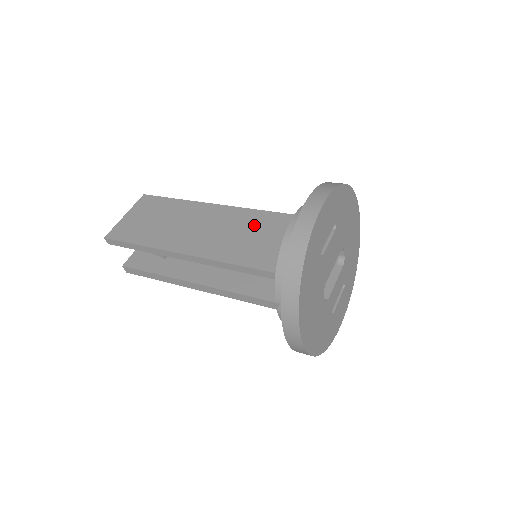
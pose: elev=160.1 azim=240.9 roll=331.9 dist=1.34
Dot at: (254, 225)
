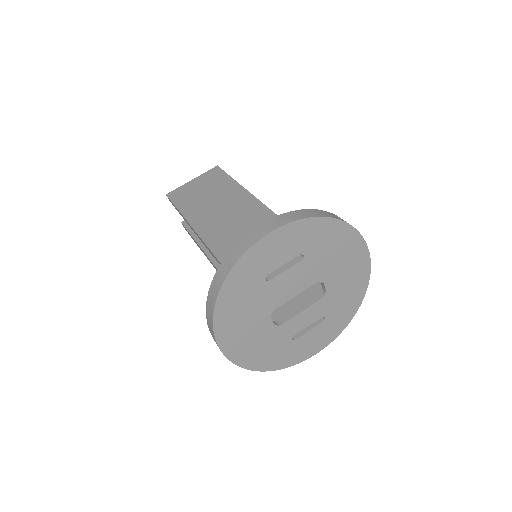
Dot at: occluded
